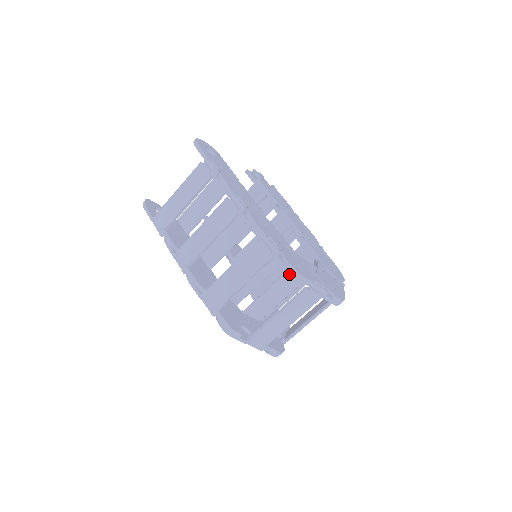
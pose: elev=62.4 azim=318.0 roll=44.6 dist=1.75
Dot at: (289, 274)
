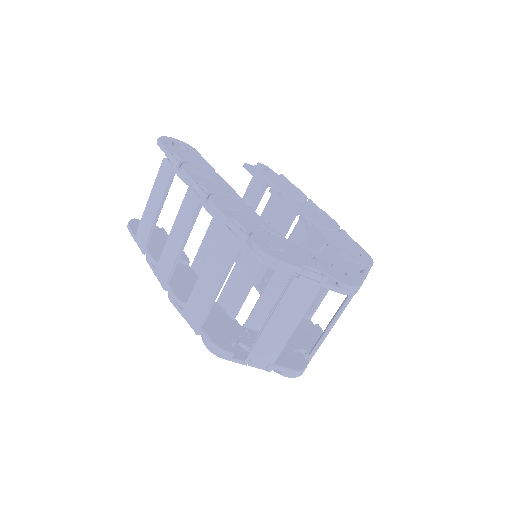
Dot at: (261, 261)
